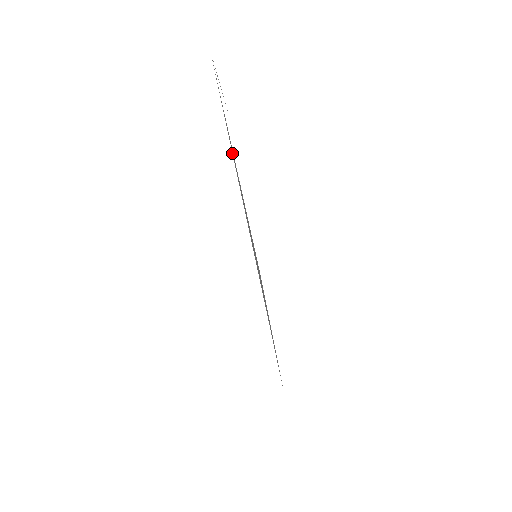
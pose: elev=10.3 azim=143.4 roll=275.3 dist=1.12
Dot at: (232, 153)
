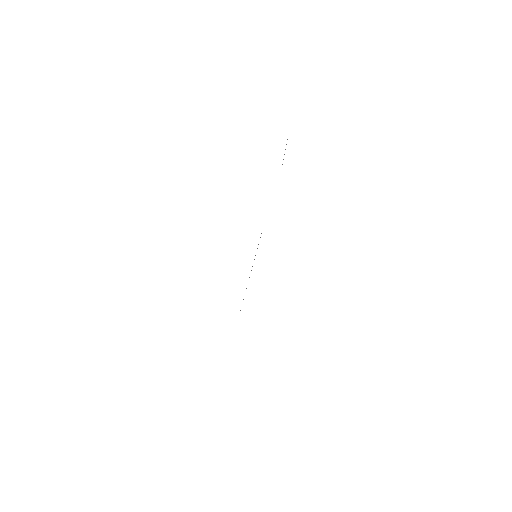
Dot at: occluded
